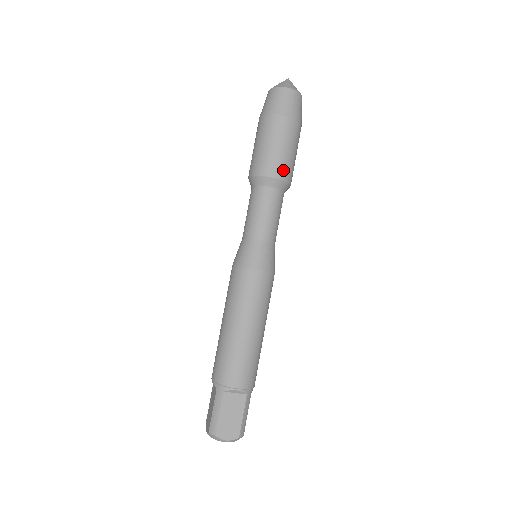
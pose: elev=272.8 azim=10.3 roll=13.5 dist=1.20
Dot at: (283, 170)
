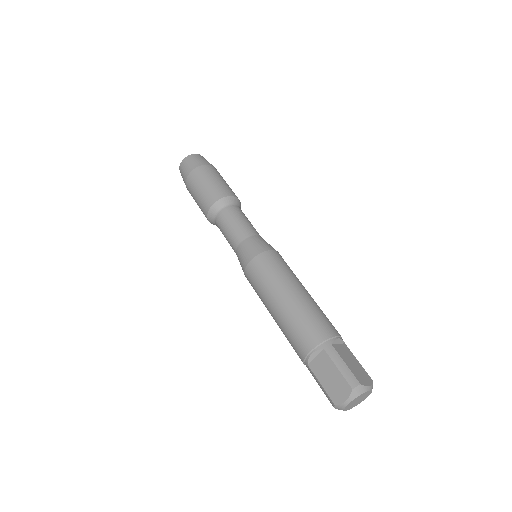
Dot at: (234, 193)
